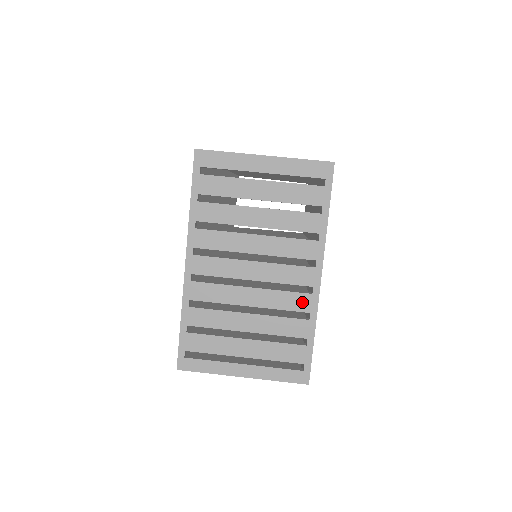
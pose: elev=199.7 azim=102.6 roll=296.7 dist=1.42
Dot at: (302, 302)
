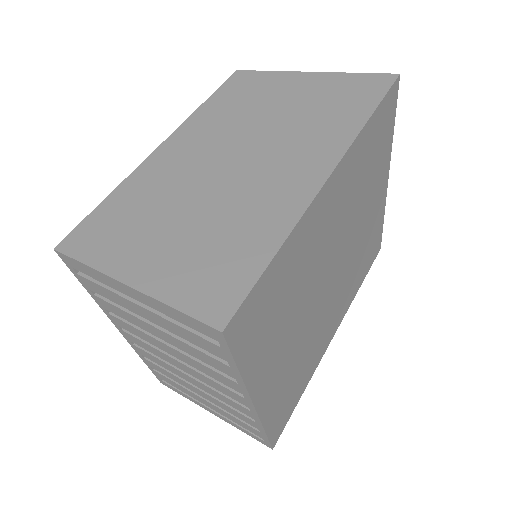
Dot at: (242, 409)
